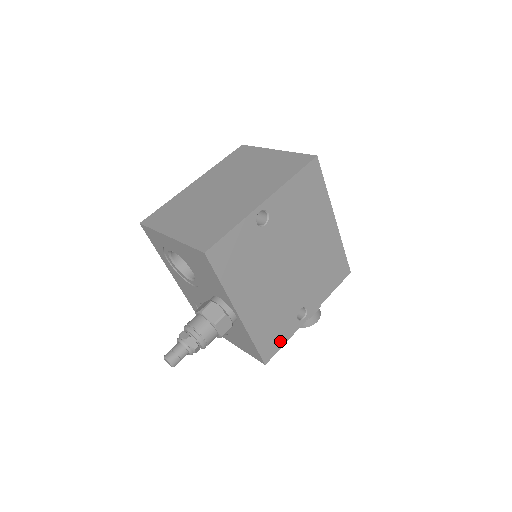
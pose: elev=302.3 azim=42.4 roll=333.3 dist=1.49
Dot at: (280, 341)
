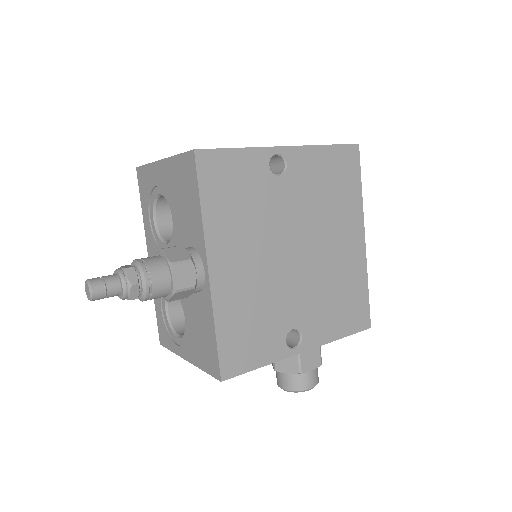
Dot at: (253, 358)
